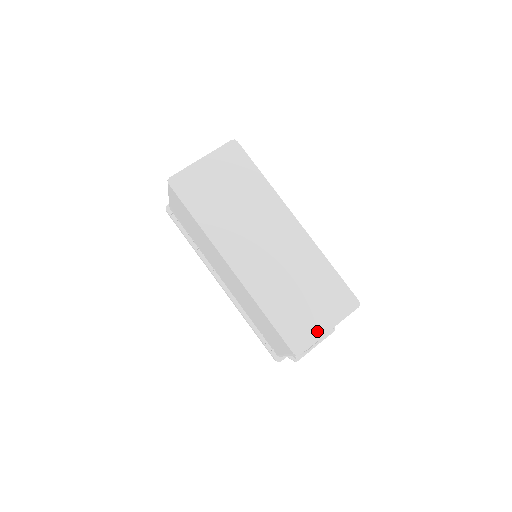
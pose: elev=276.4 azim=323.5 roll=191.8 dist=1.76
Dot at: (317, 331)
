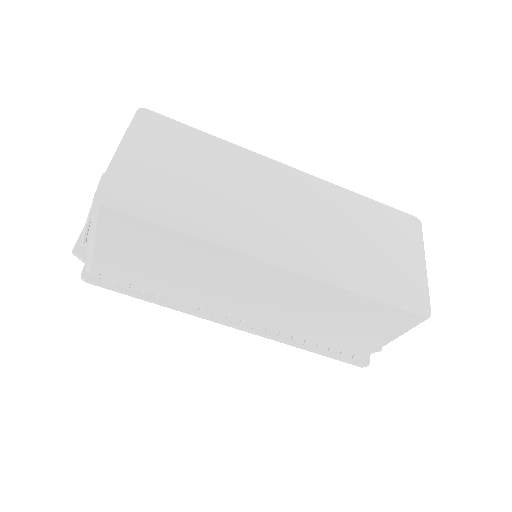
Dot at: (418, 275)
